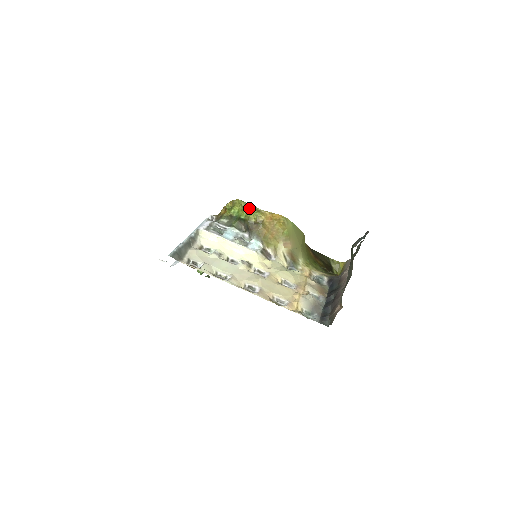
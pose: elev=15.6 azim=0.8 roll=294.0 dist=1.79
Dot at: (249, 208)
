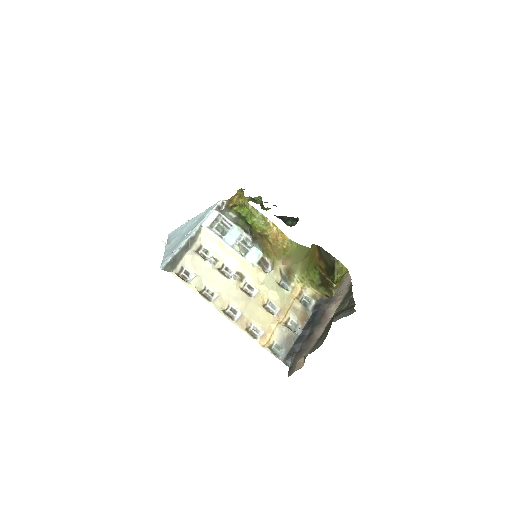
Dot at: (258, 217)
